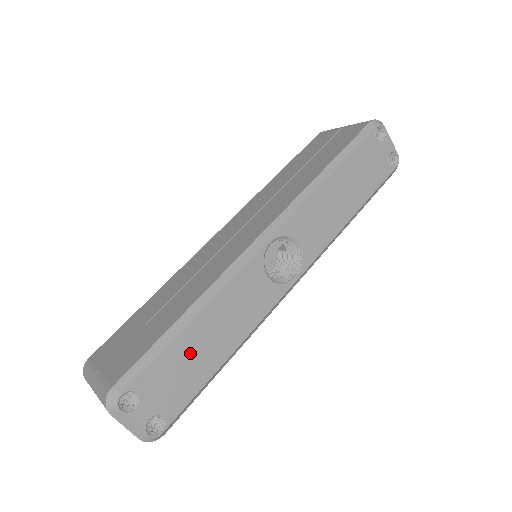
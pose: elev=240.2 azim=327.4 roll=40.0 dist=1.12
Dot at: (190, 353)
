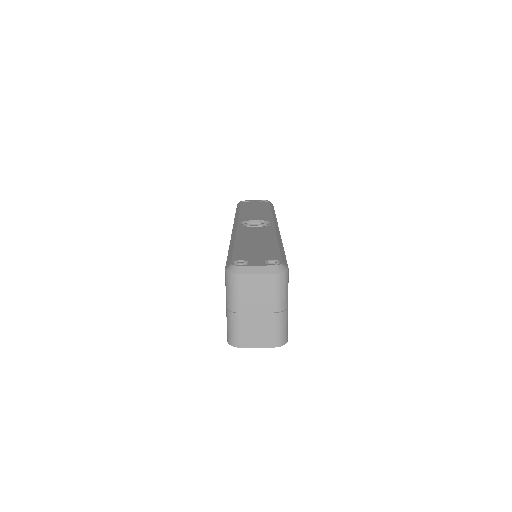
Dot at: (251, 247)
